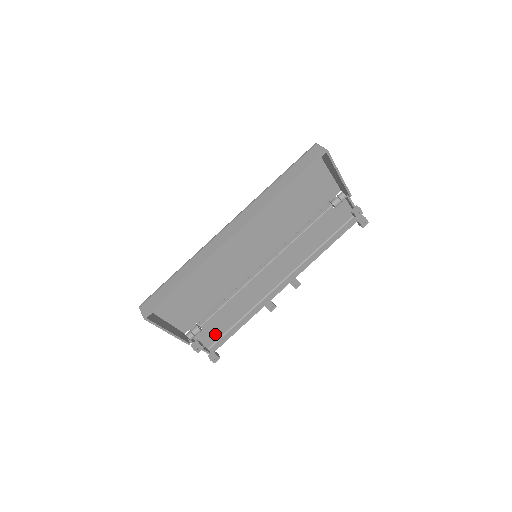
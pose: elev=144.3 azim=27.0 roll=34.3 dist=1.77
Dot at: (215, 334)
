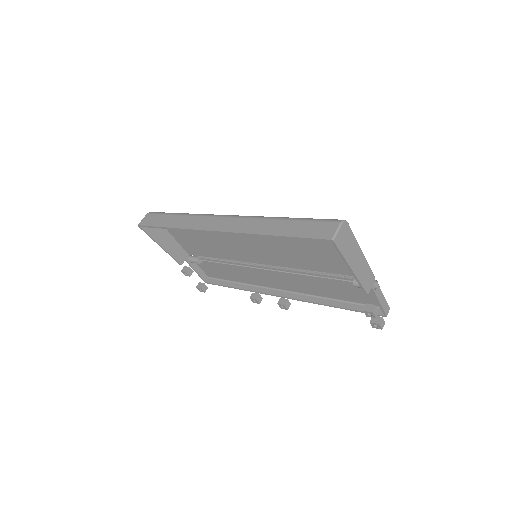
Dot at: (215, 273)
